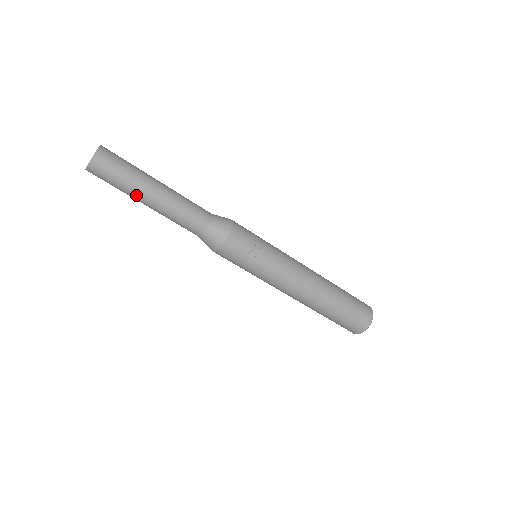
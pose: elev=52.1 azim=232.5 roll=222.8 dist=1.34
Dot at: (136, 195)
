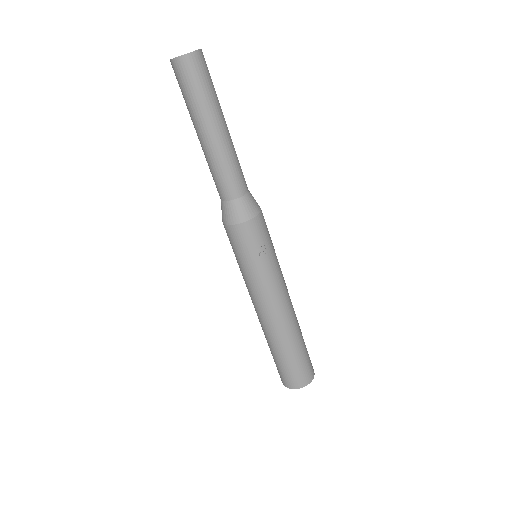
Dot at: (198, 120)
